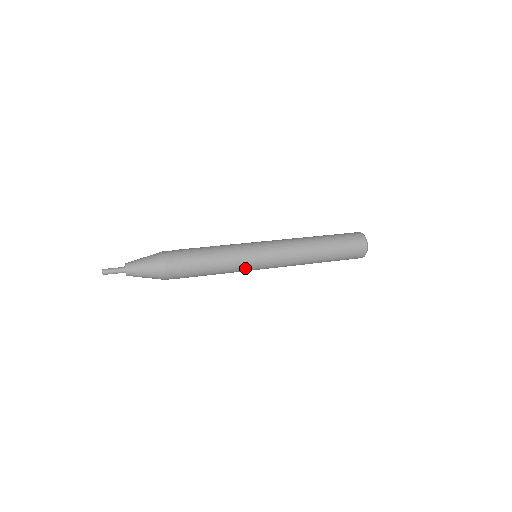
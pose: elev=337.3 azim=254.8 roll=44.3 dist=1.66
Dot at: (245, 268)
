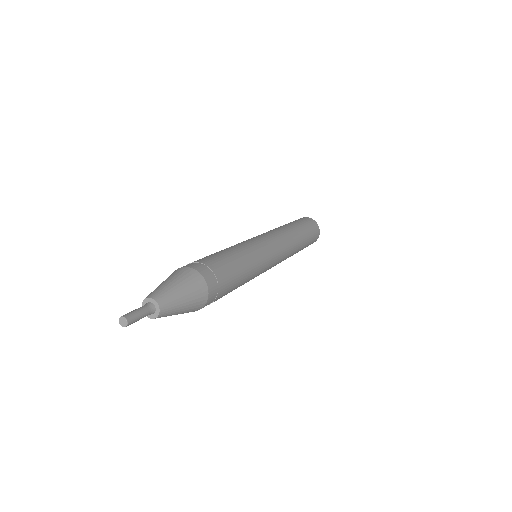
Dot at: (264, 262)
